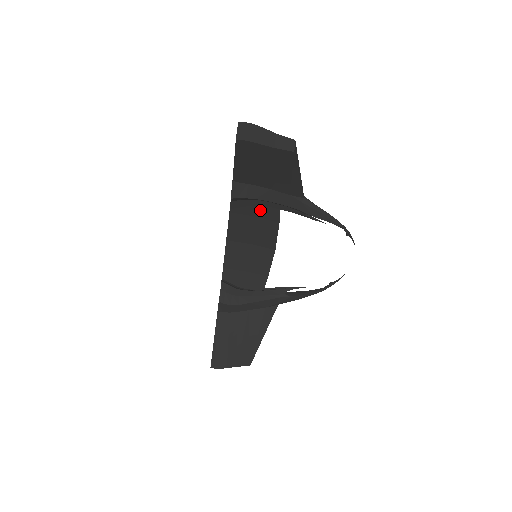
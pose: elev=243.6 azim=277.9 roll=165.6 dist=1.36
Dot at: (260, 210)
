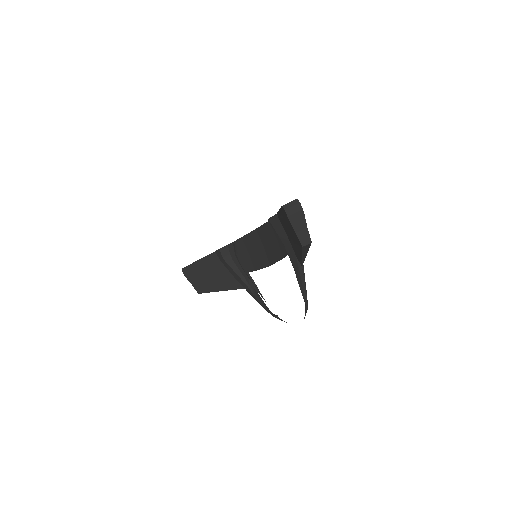
Dot at: (281, 241)
